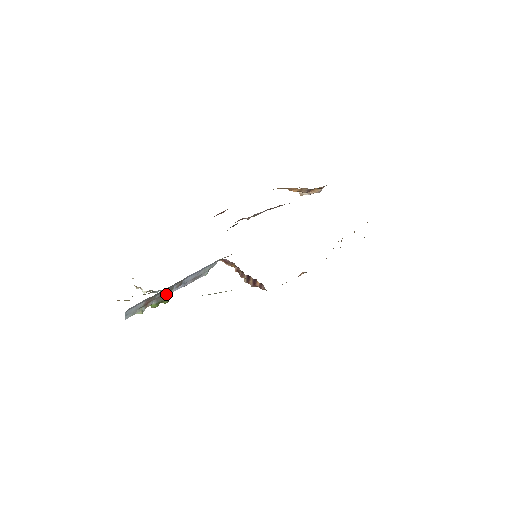
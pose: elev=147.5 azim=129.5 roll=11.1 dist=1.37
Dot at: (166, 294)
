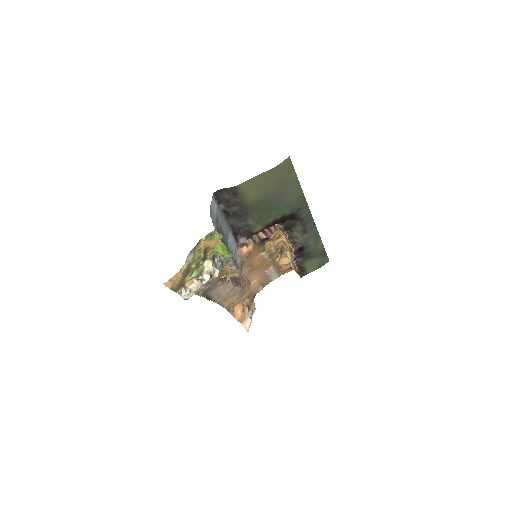
Dot at: occluded
